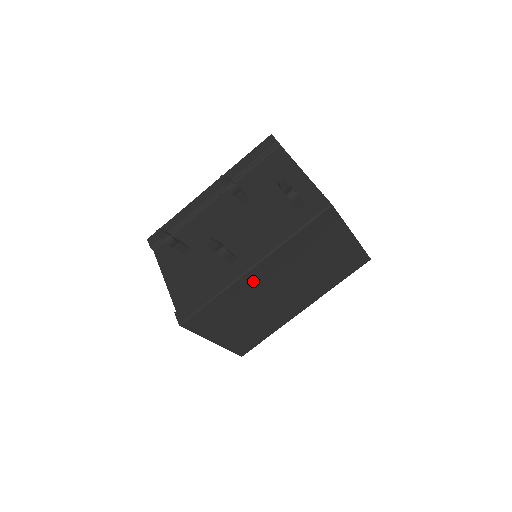
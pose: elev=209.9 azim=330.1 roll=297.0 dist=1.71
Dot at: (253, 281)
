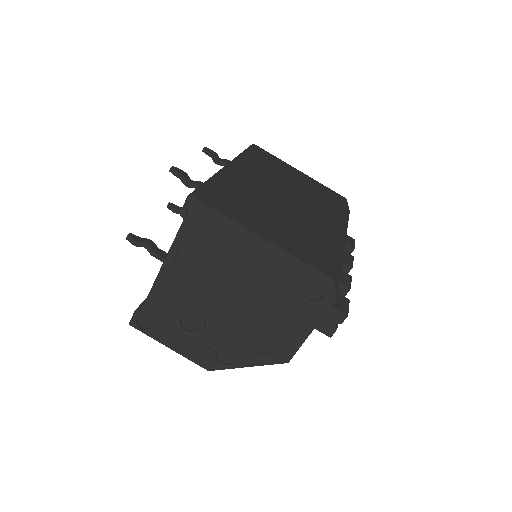
Dot at: (241, 177)
